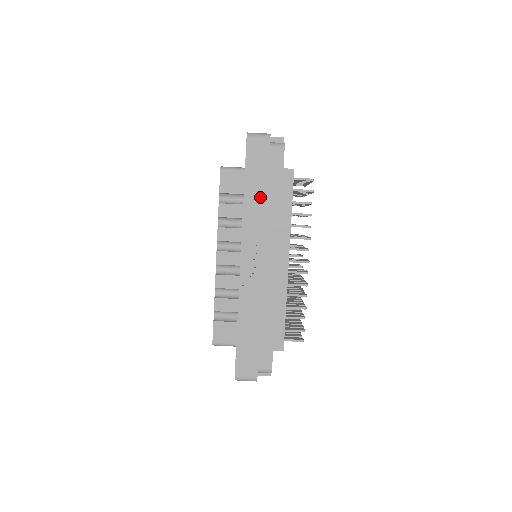
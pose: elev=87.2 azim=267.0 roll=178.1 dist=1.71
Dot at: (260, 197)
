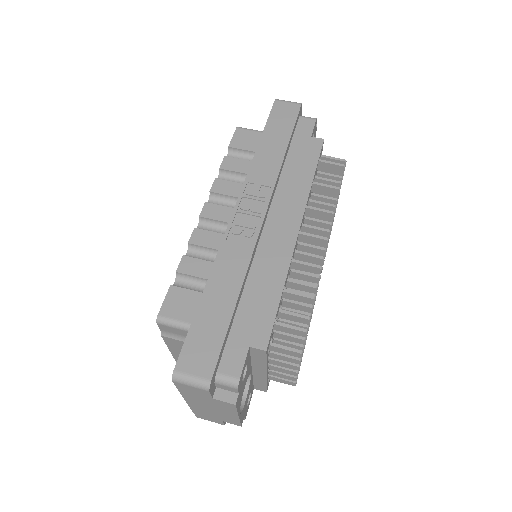
Dot at: (277, 152)
